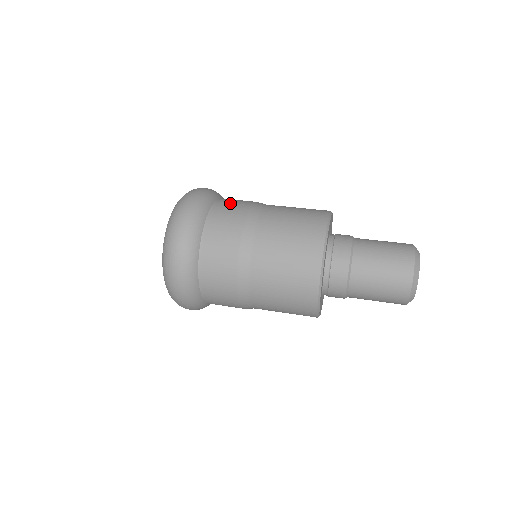
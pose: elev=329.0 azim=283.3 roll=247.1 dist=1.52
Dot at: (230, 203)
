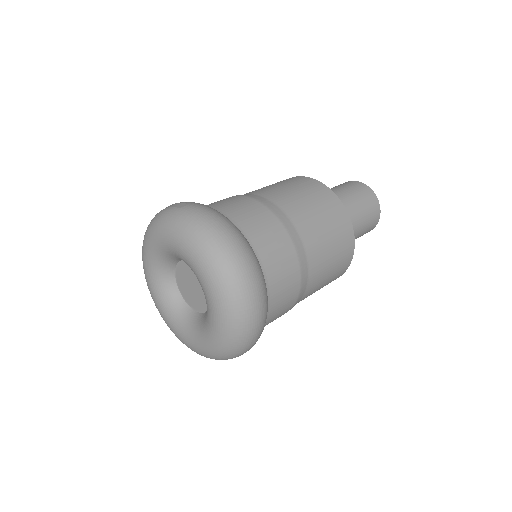
Dot at: (245, 214)
